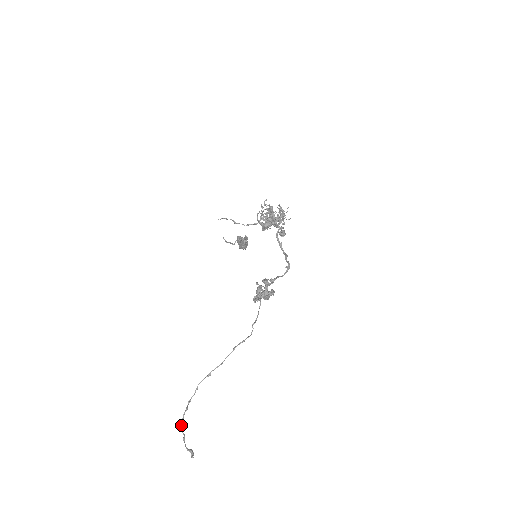
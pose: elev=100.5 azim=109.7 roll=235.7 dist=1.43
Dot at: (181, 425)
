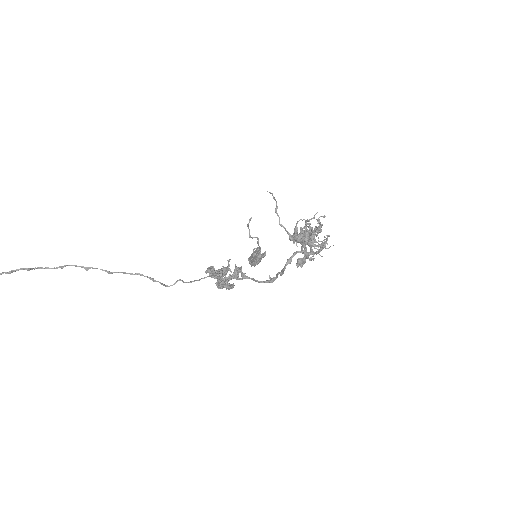
Dot at: occluded
